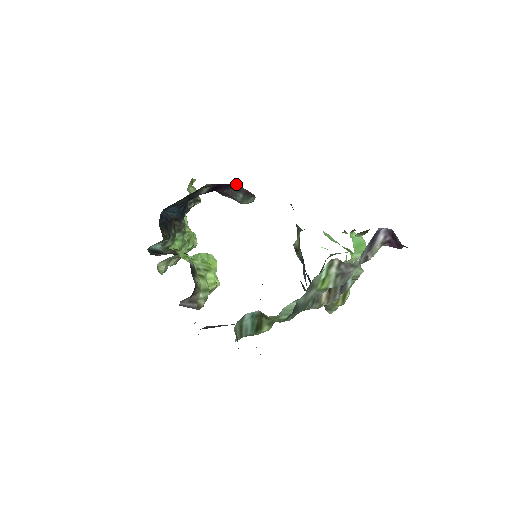
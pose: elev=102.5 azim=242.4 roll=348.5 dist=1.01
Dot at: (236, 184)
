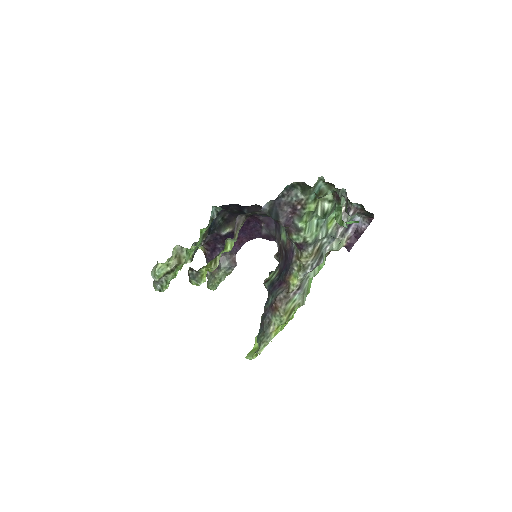
Dot at: (241, 242)
